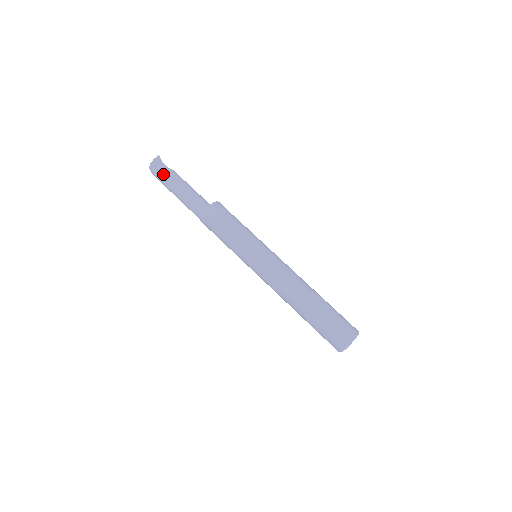
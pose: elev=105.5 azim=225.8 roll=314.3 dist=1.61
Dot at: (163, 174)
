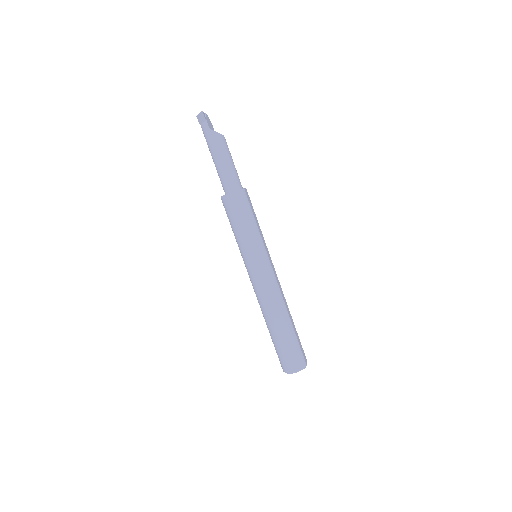
Dot at: (204, 134)
